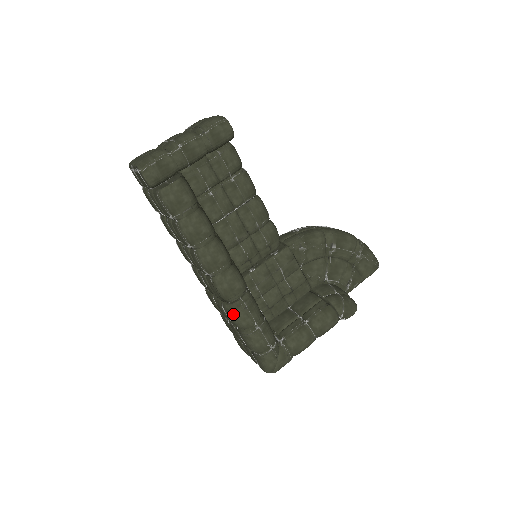
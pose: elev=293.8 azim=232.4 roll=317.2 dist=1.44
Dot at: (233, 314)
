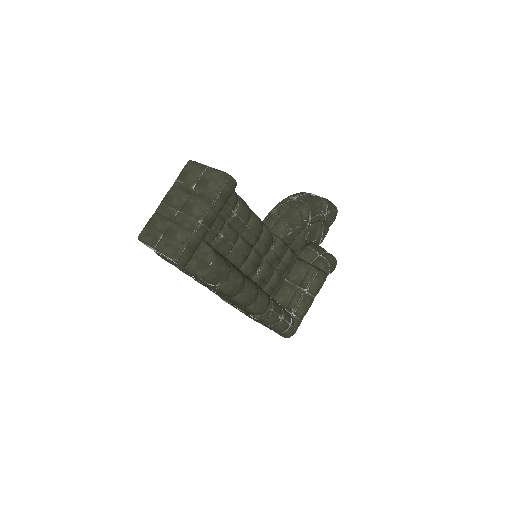
Dot at: (264, 320)
